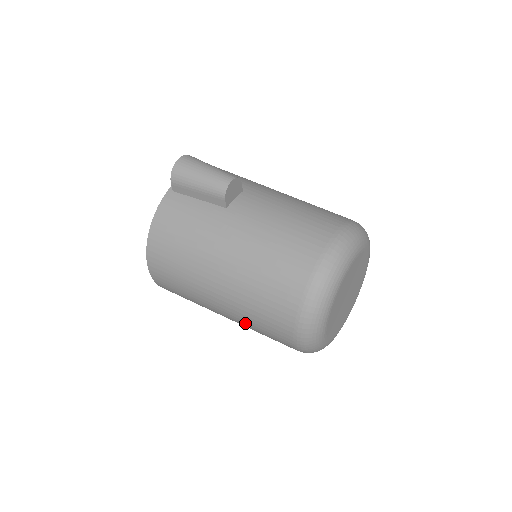
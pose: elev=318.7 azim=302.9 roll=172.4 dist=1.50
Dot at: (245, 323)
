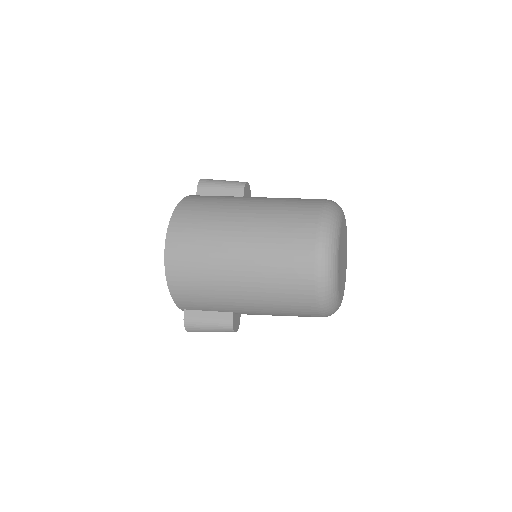
Dot at: (264, 259)
